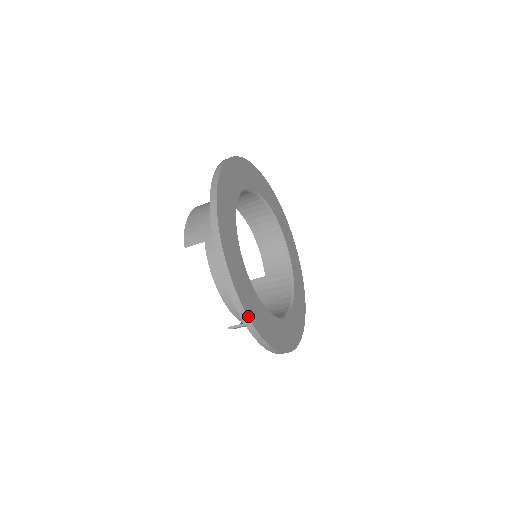
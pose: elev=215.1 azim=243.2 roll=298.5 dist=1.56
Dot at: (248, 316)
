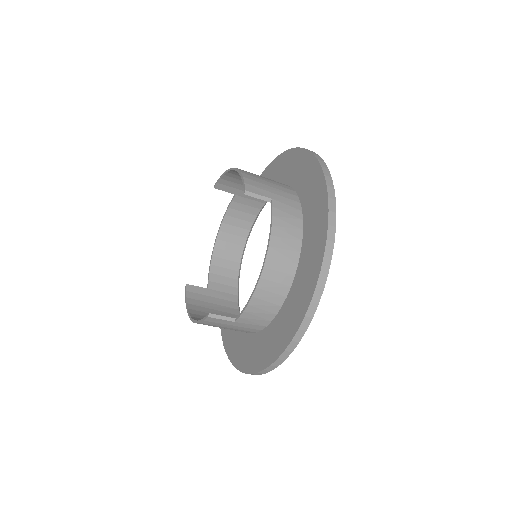
Dot at: (320, 298)
